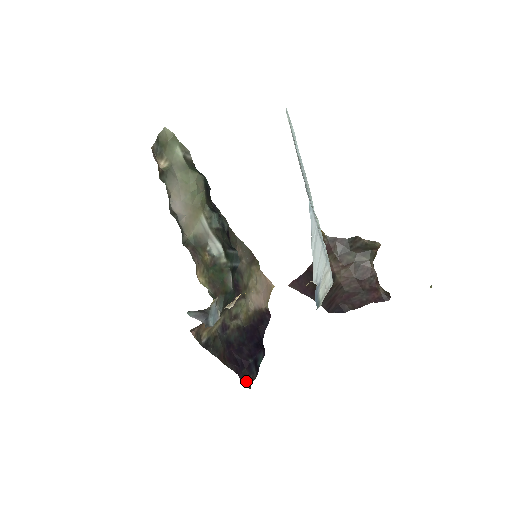
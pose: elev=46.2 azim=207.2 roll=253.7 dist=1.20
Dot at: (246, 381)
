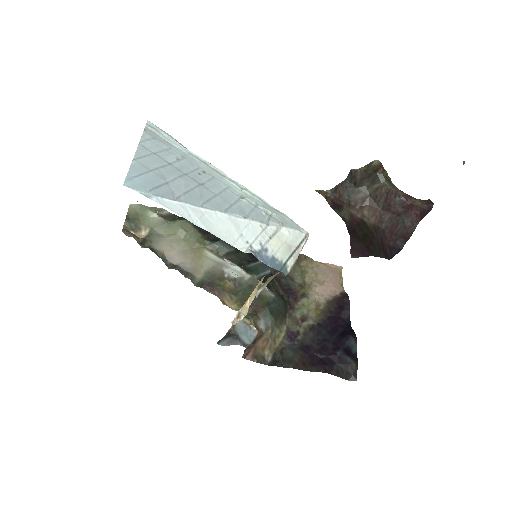
Dot at: (346, 375)
